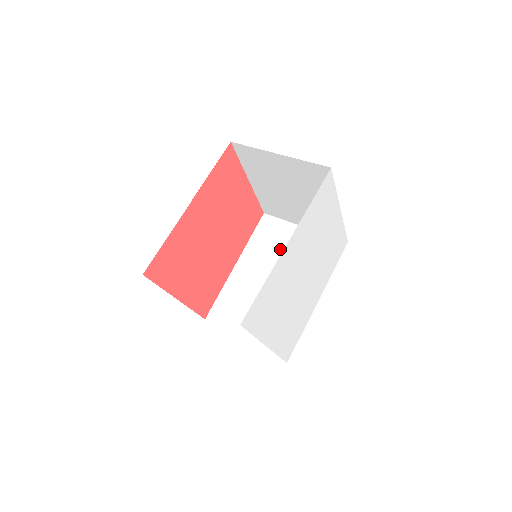
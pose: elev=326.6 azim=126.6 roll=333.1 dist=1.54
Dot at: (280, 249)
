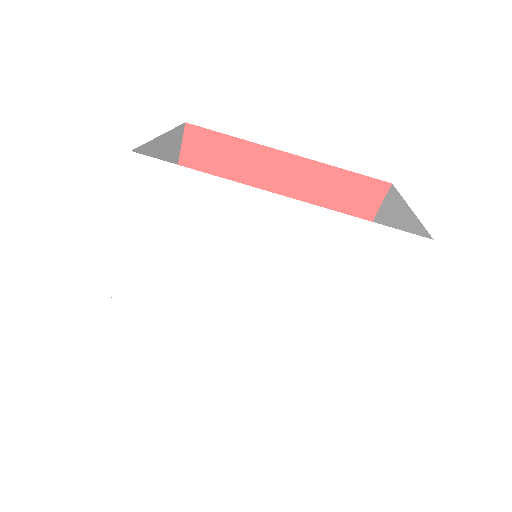
Dot at: occluded
